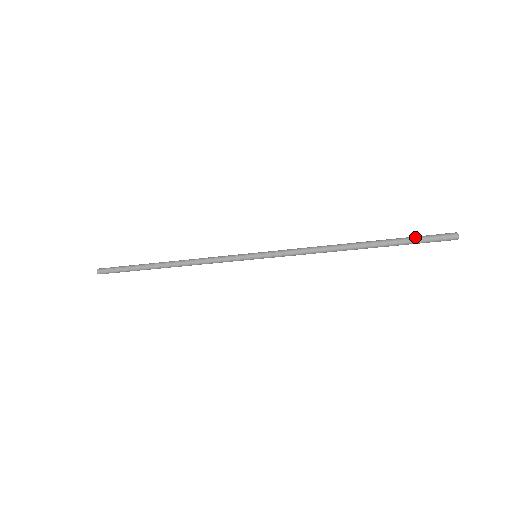
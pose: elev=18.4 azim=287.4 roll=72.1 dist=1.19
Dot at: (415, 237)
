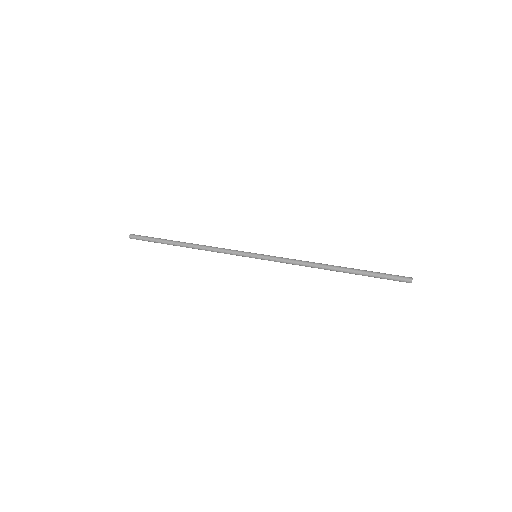
Dot at: (380, 273)
